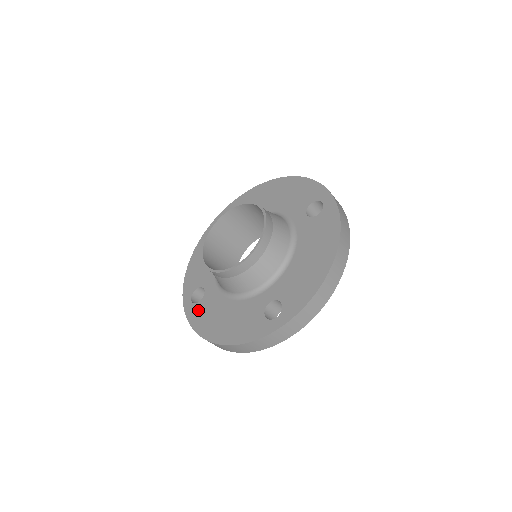
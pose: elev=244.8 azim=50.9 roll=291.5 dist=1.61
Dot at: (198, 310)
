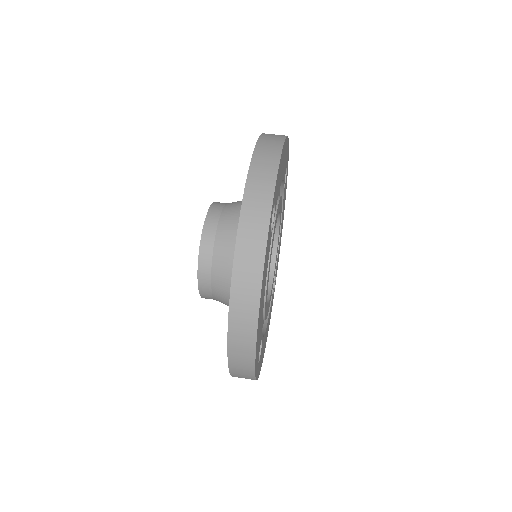
Dot at: occluded
